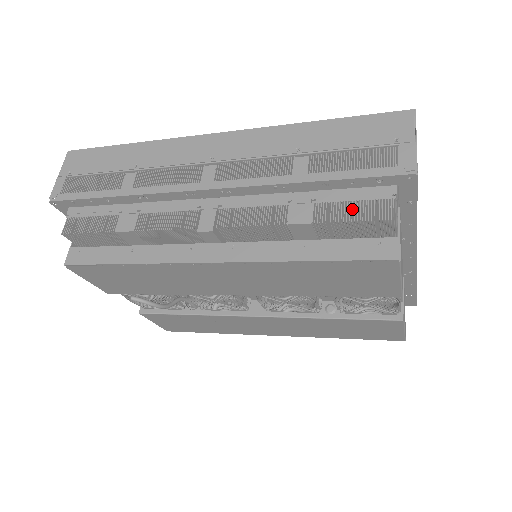
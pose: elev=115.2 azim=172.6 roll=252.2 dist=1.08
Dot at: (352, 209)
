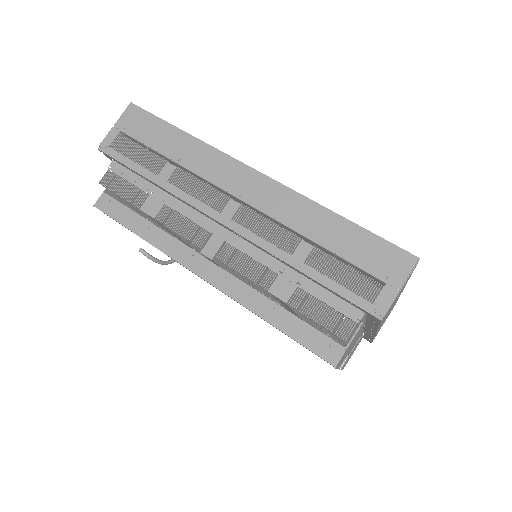
Dot at: (321, 311)
